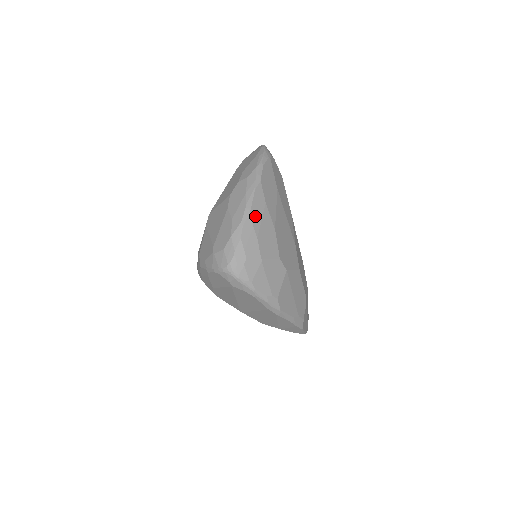
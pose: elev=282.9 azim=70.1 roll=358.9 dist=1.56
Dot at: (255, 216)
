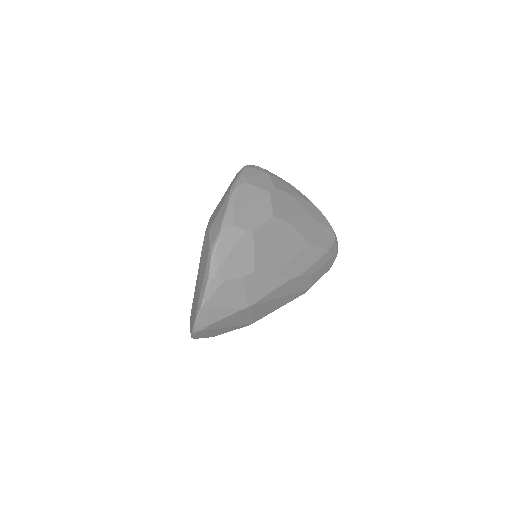
Dot at: (291, 186)
